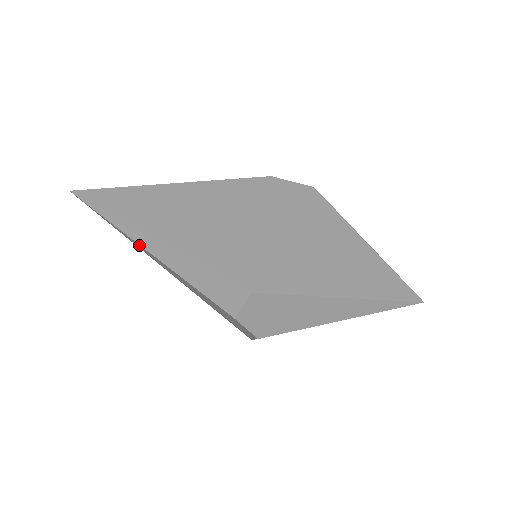
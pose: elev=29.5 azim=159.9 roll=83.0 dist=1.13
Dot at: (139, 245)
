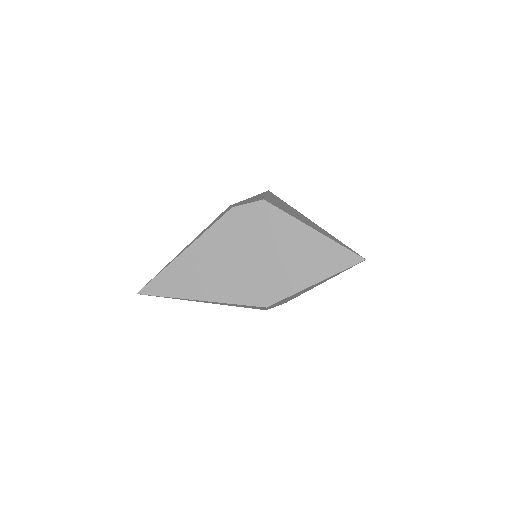
Dot at: occluded
